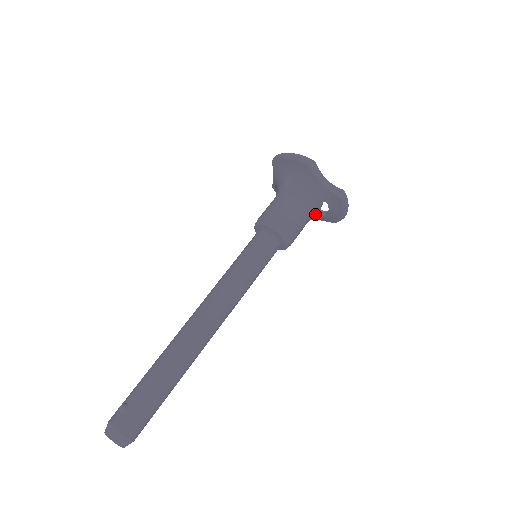
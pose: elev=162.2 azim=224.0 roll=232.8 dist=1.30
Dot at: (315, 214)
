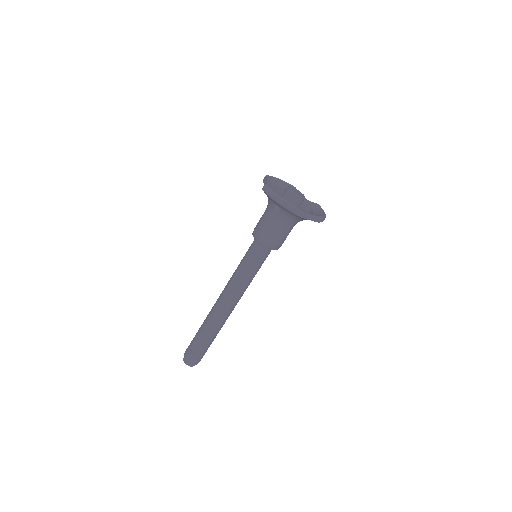
Dot at: occluded
